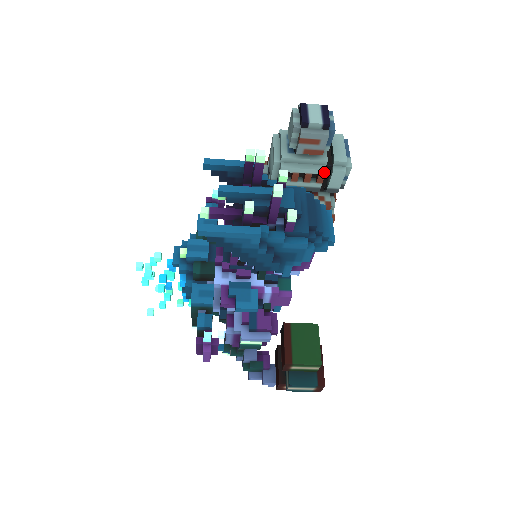
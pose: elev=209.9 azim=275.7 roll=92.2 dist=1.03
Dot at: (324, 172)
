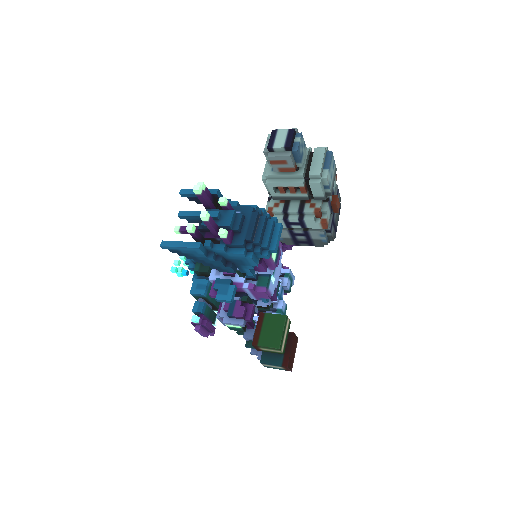
Dot at: (302, 185)
